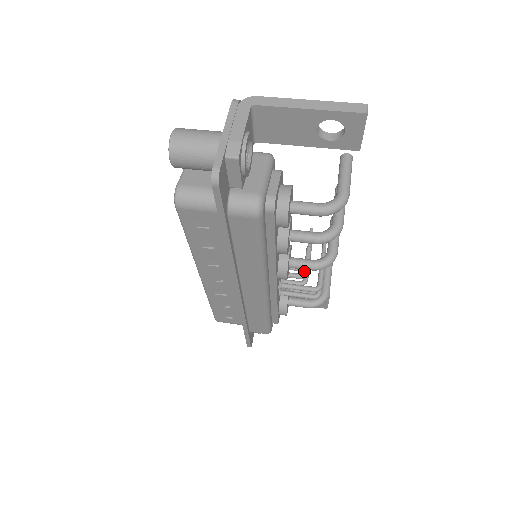
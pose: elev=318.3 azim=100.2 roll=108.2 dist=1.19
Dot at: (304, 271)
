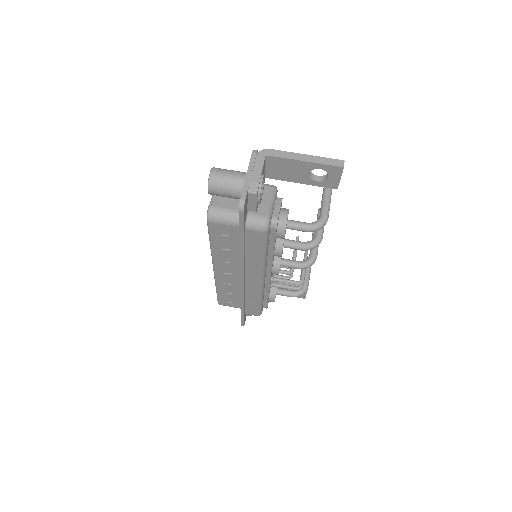
Dot at: (290, 269)
